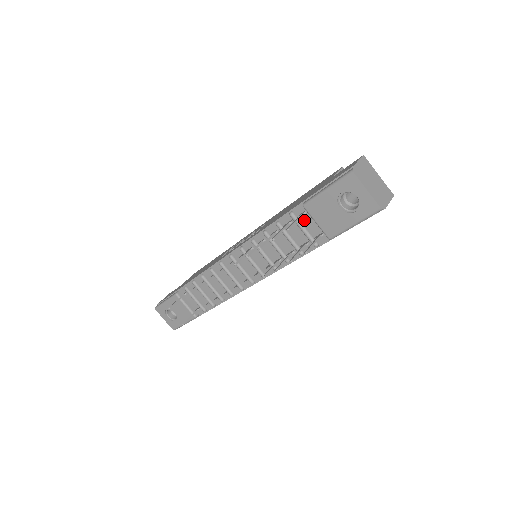
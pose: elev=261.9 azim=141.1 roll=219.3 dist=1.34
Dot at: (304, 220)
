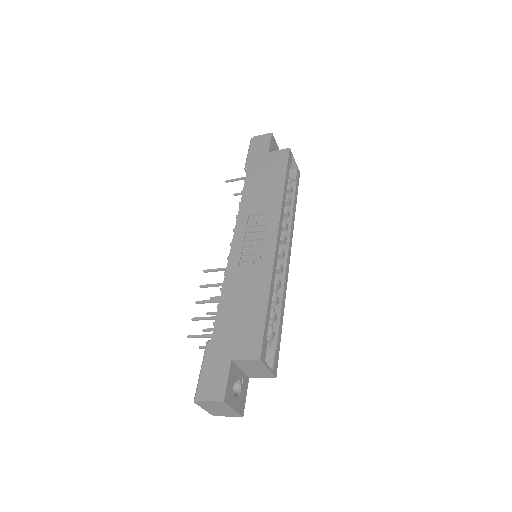
Dot at: occluded
